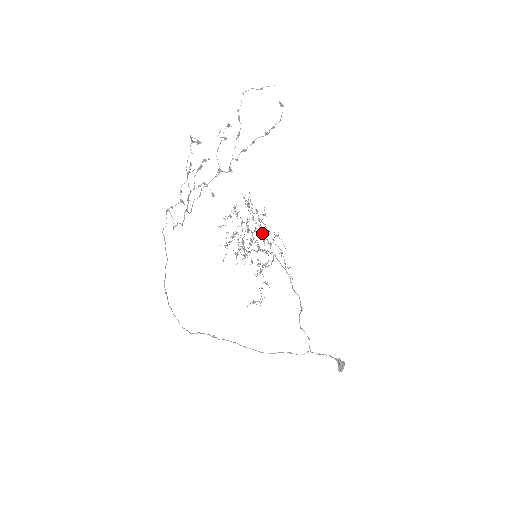
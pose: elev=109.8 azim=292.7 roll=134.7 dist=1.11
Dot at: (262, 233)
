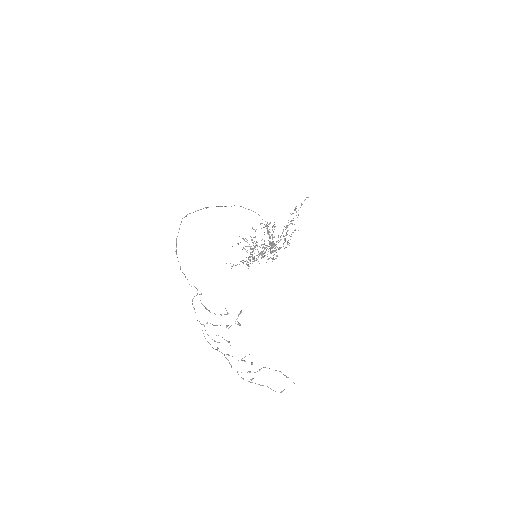
Dot at: (276, 246)
